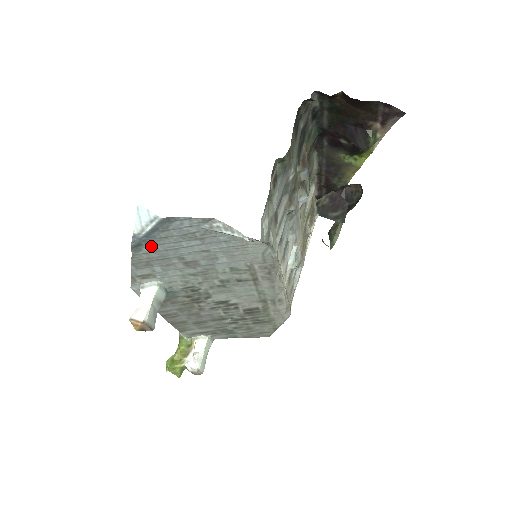
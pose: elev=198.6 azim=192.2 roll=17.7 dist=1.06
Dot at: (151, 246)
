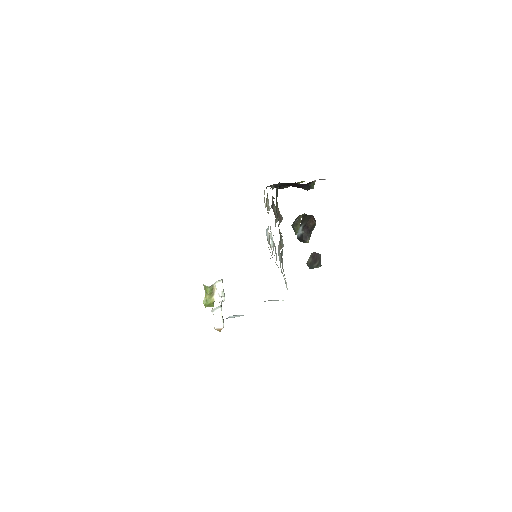
Dot at: occluded
